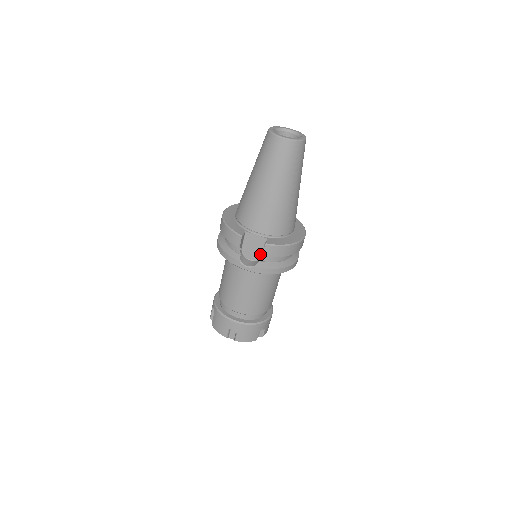
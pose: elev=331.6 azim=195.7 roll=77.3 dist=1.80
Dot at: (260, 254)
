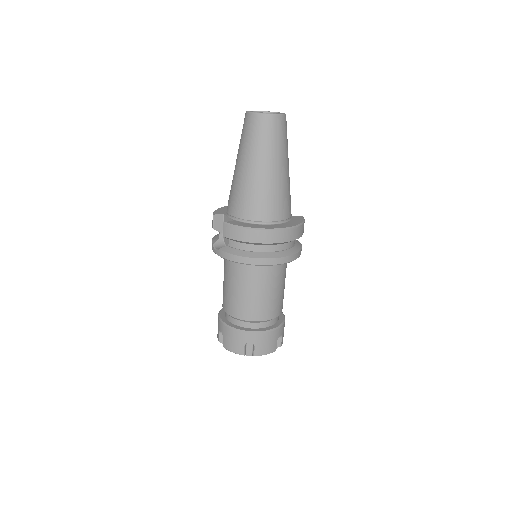
Dot at: occluded
